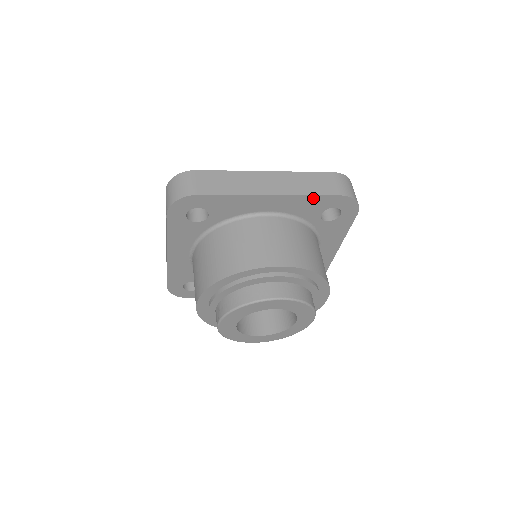
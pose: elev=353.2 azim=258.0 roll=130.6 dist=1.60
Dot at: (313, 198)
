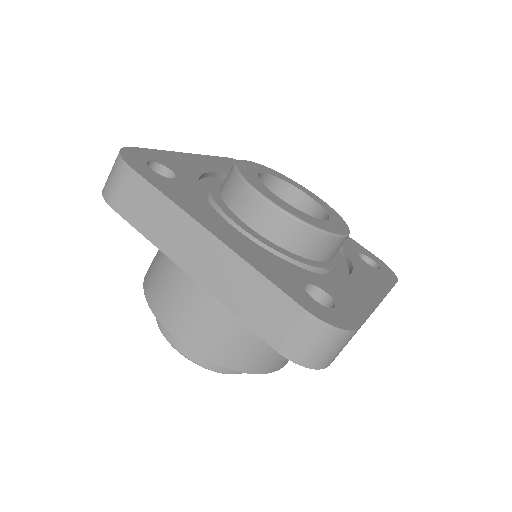
Dot at: (243, 316)
